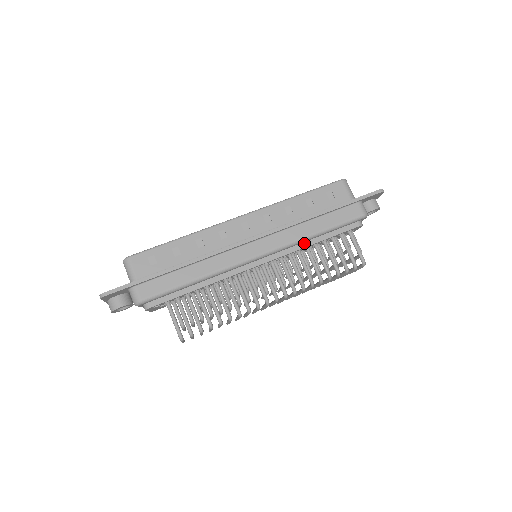
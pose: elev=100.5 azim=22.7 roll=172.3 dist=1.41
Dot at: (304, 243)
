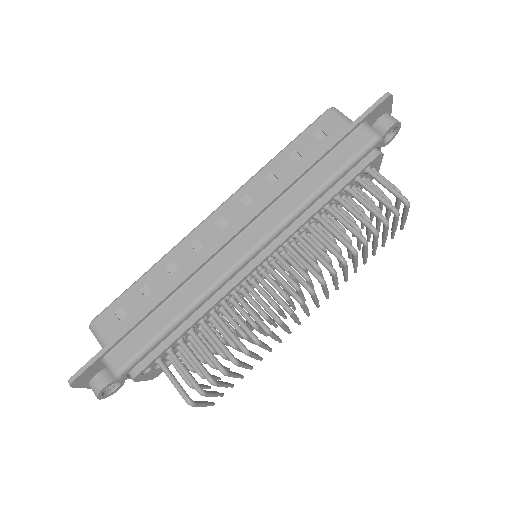
Dot at: (308, 211)
